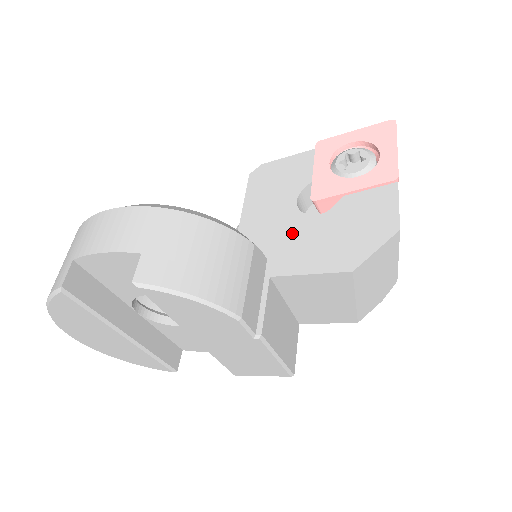
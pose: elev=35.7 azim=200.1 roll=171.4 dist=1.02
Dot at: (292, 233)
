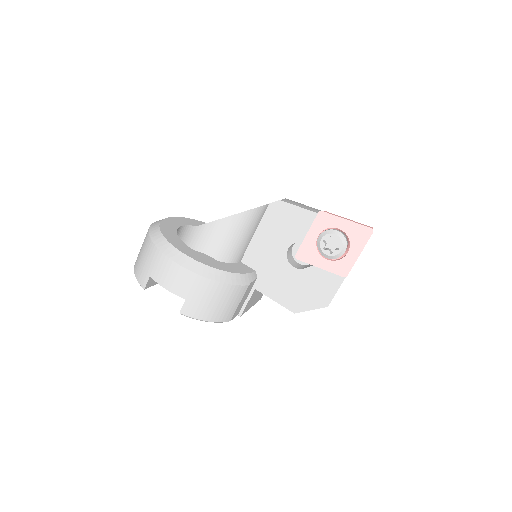
Dot at: (276, 270)
